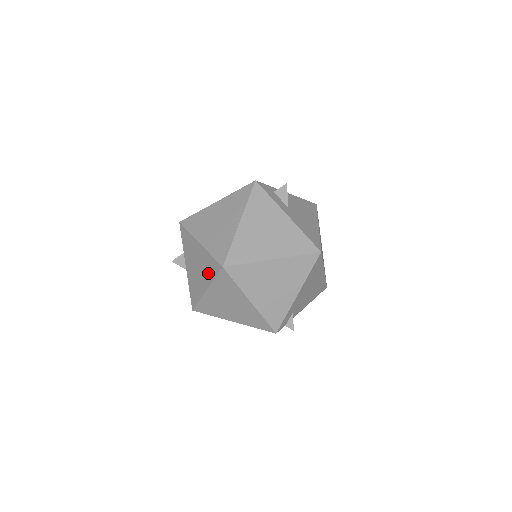
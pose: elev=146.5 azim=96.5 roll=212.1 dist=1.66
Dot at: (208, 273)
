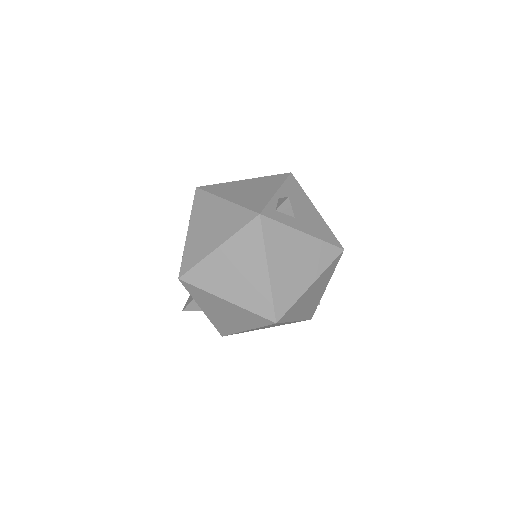
Dot at: (249, 322)
